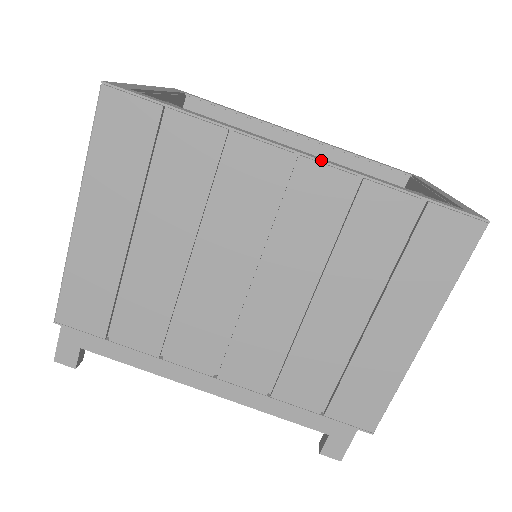
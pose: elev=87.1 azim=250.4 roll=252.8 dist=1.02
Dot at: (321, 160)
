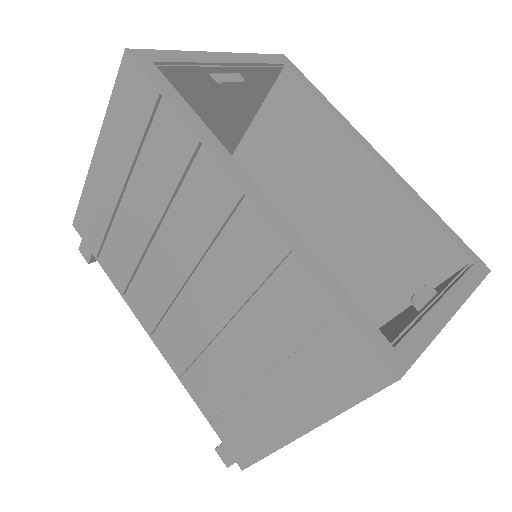
Dot at: (263, 214)
